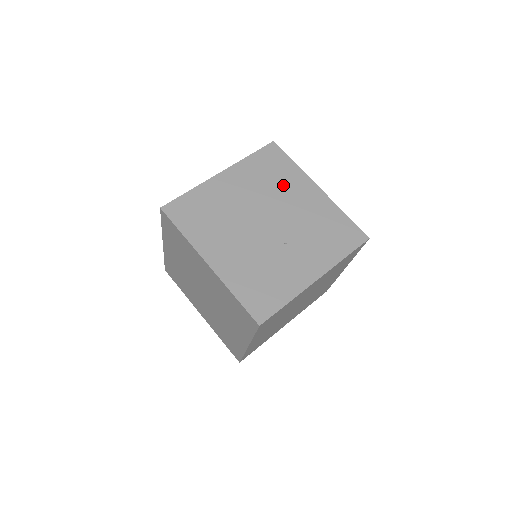
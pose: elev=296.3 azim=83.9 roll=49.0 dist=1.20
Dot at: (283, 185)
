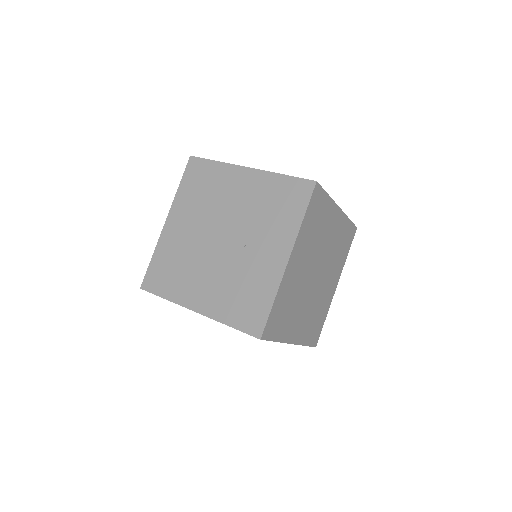
Dot at: (217, 191)
